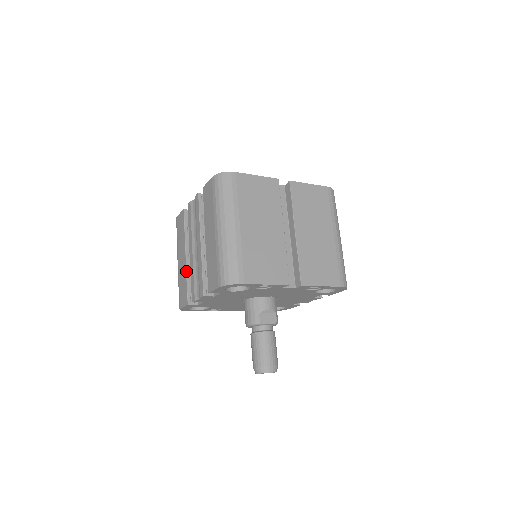
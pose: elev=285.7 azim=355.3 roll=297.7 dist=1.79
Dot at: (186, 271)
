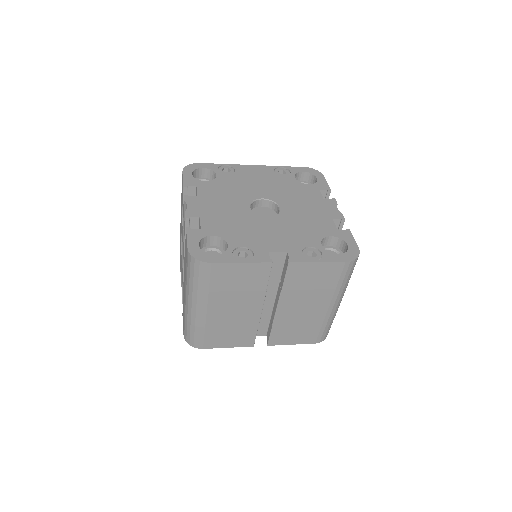
Dot at: (181, 246)
